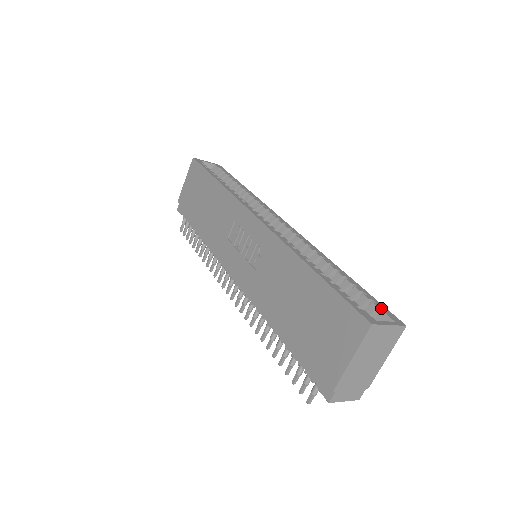
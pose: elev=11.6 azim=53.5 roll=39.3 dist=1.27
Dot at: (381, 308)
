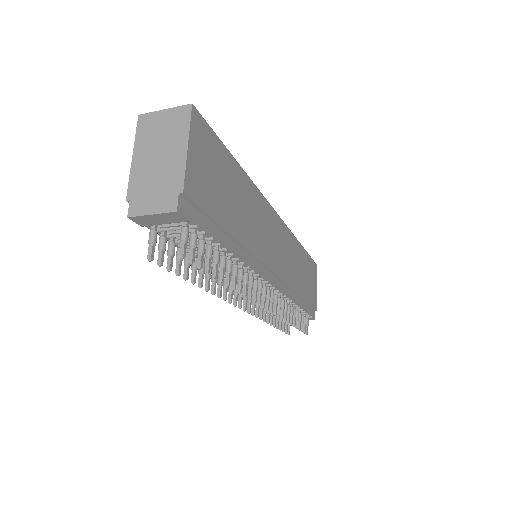
Dot at: occluded
